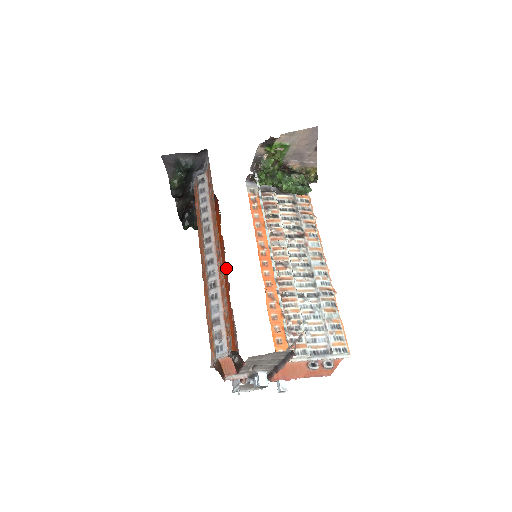
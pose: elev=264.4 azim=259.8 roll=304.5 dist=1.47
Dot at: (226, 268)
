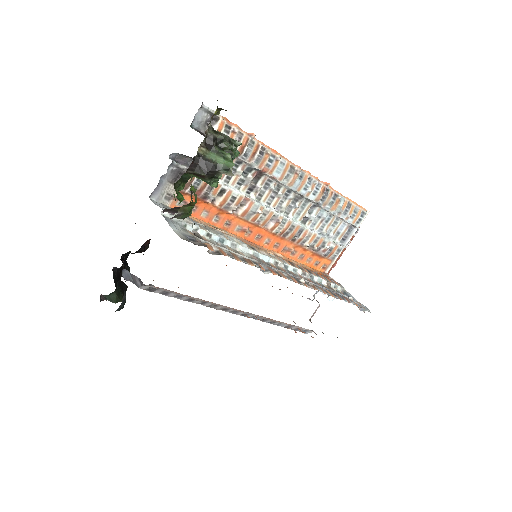
Dot at: occluded
